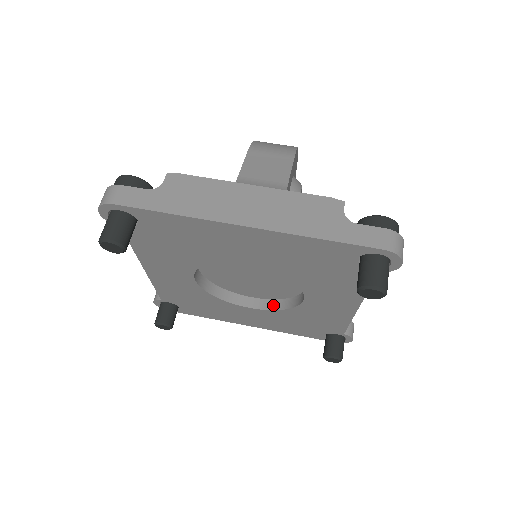
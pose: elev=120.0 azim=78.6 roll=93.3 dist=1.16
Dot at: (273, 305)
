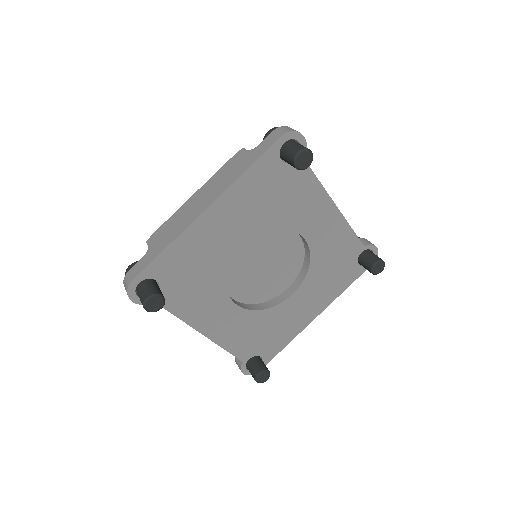
Dot at: (302, 275)
